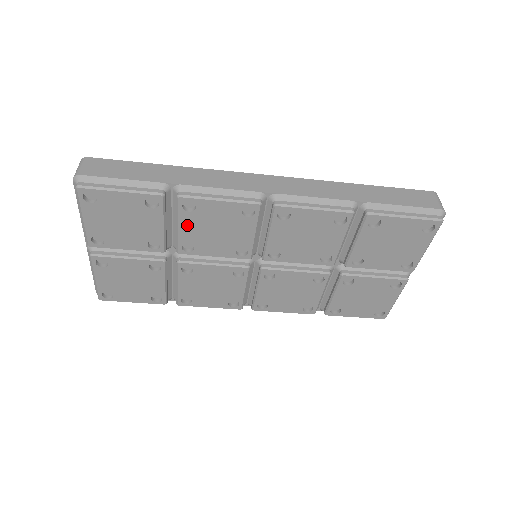
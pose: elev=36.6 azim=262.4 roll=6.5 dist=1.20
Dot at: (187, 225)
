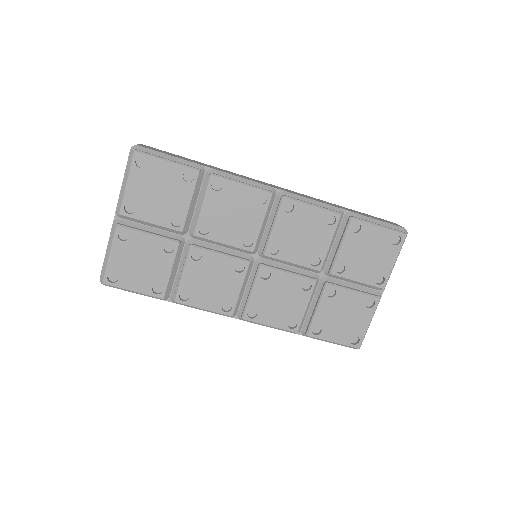
Dot at: (210, 205)
